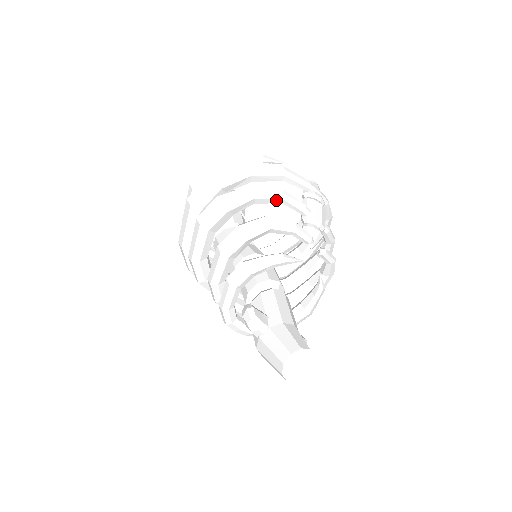
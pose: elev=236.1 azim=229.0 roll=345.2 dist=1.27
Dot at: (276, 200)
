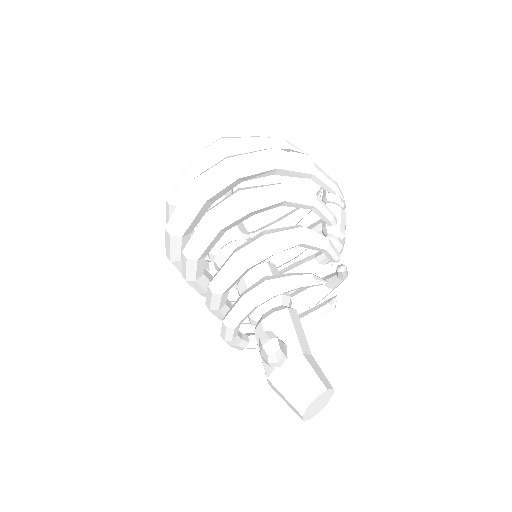
Dot at: (307, 206)
